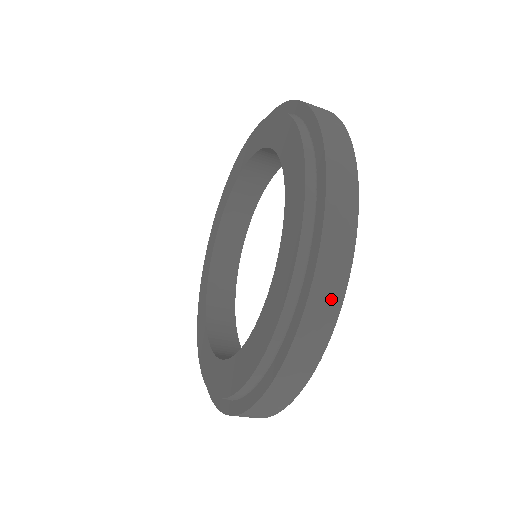
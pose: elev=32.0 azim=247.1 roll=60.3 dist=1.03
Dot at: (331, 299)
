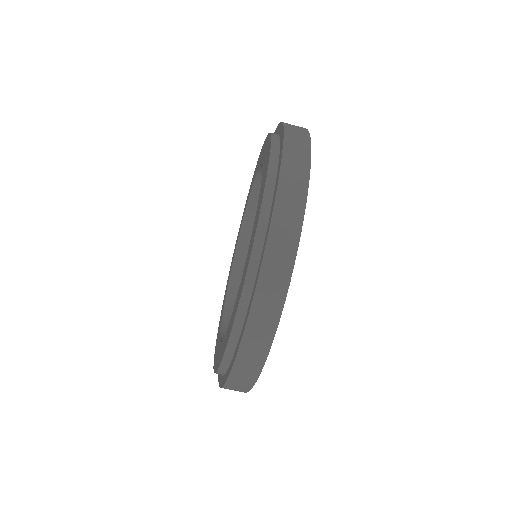
Dot at: (301, 143)
